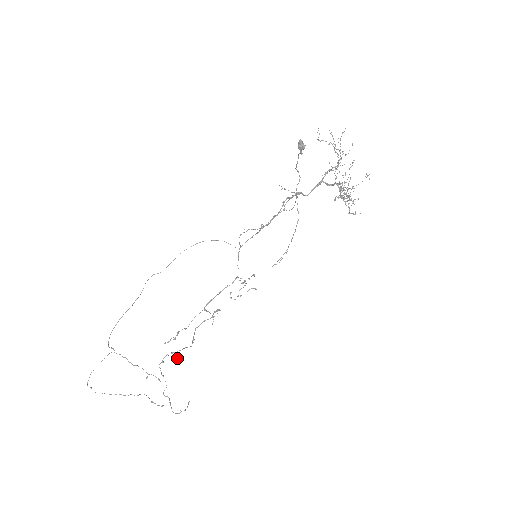
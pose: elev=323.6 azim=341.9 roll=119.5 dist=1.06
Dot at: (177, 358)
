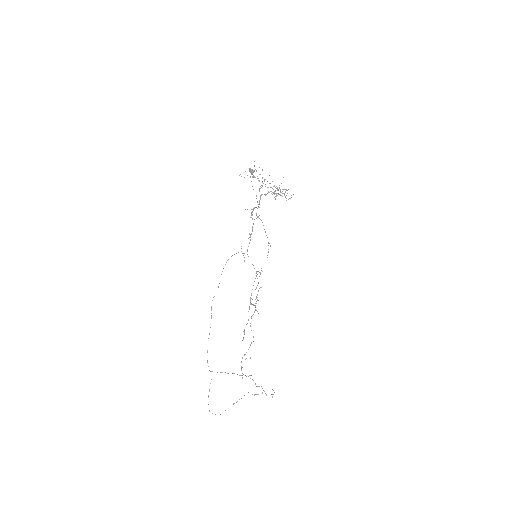
Dot at: occluded
